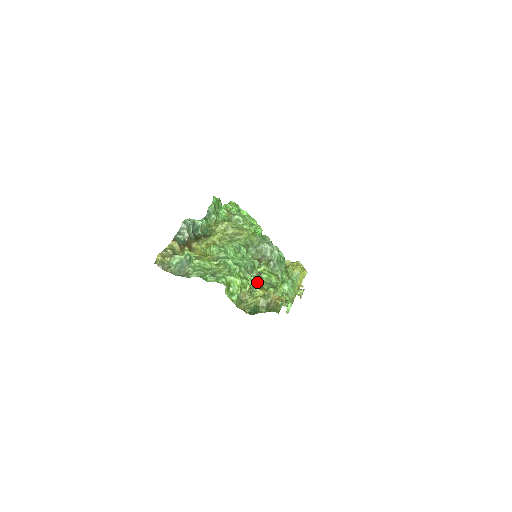
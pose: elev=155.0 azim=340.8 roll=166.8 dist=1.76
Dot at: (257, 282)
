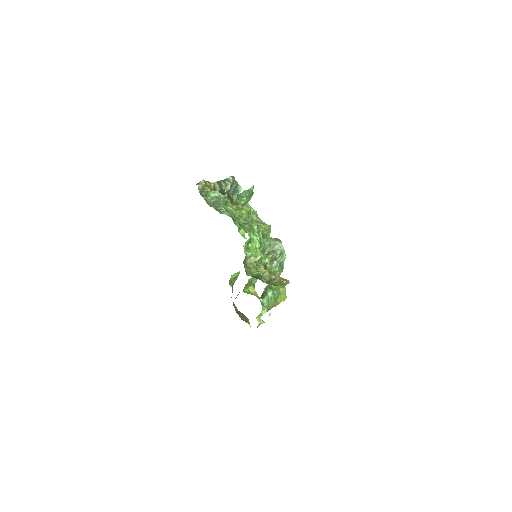
Dot at: (265, 261)
